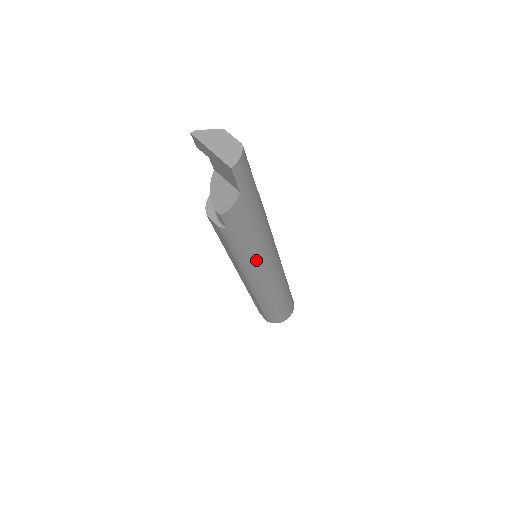
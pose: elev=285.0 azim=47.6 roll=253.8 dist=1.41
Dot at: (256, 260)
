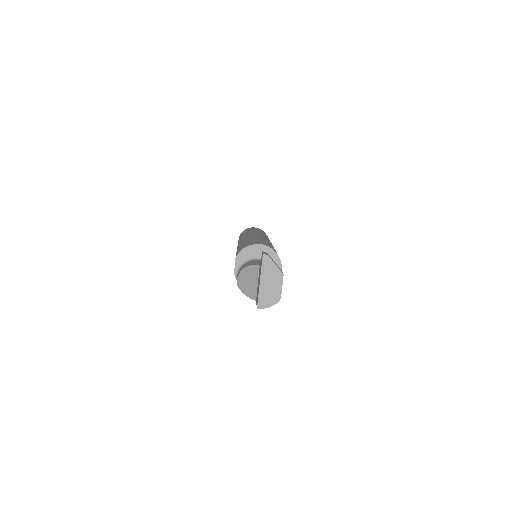
Dot at: occluded
